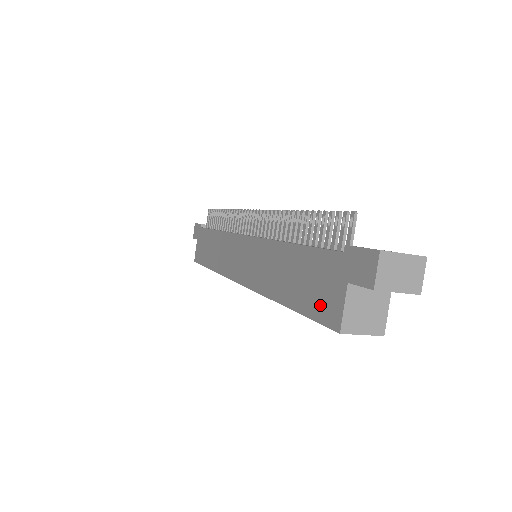
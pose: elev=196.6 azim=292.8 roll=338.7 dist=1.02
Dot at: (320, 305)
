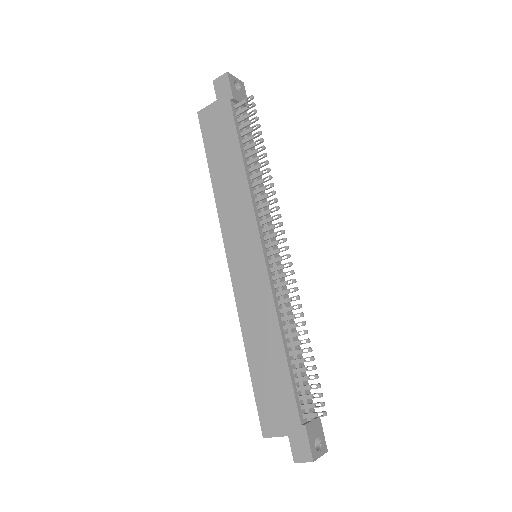
Dot at: (267, 410)
